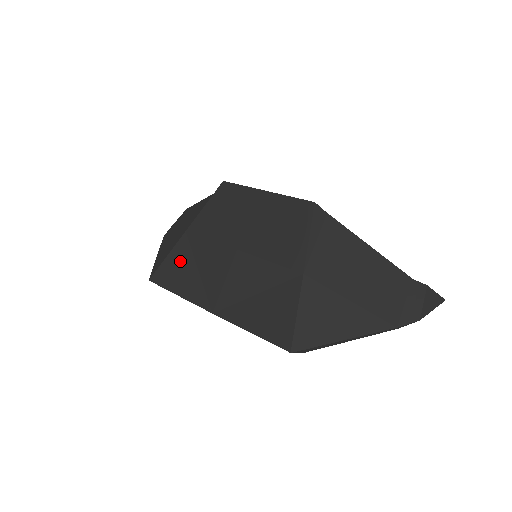
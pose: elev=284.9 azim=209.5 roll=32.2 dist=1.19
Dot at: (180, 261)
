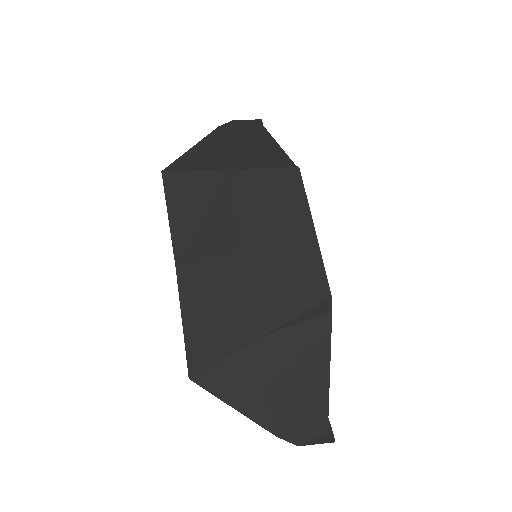
Dot at: (198, 190)
